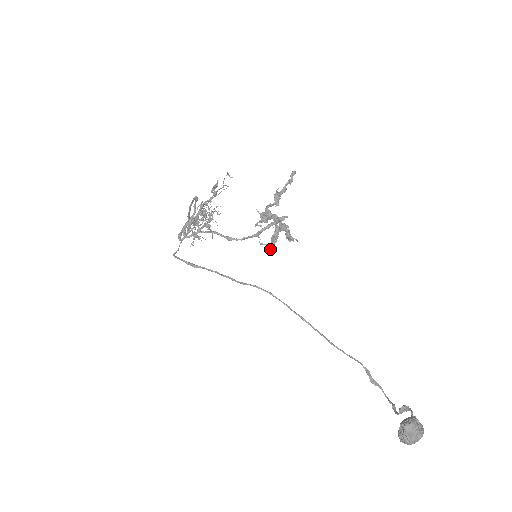
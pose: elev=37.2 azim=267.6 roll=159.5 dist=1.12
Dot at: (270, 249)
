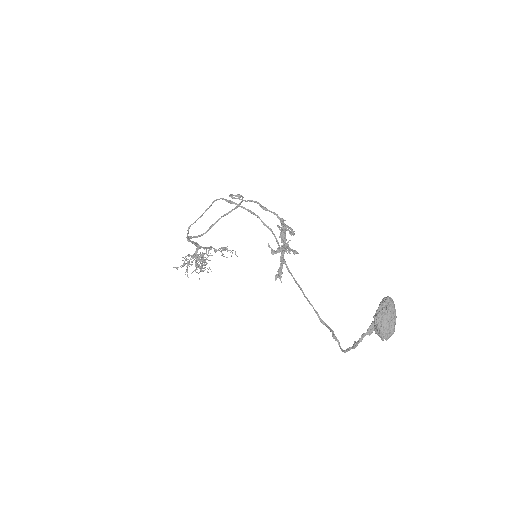
Dot at: (273, 253)
